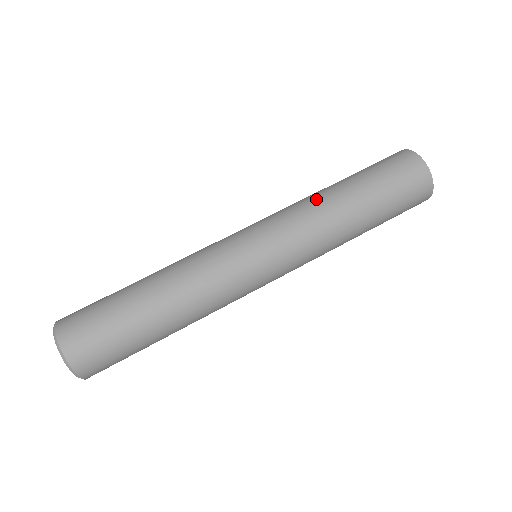
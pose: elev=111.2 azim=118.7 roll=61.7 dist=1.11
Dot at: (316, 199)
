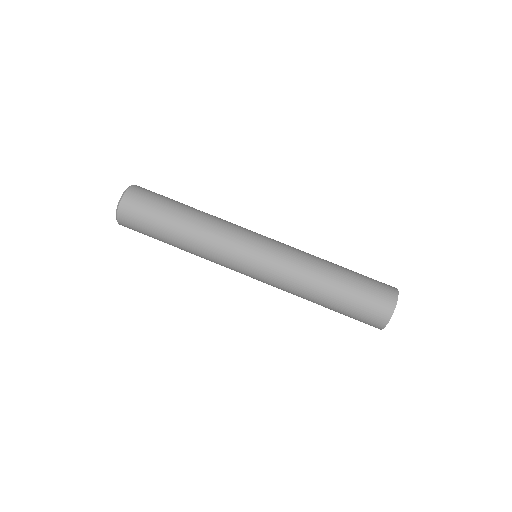
Dot at: (309, 277)
